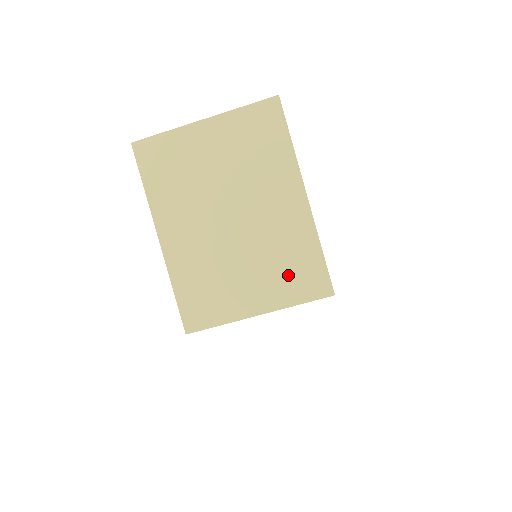
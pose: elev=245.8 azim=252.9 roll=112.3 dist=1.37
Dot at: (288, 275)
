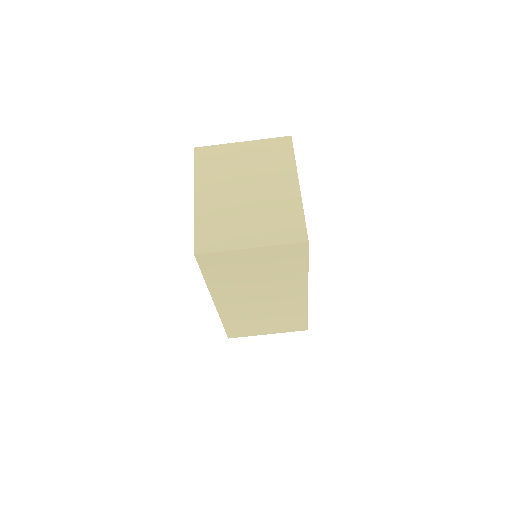
Dot at: (278, 226)
